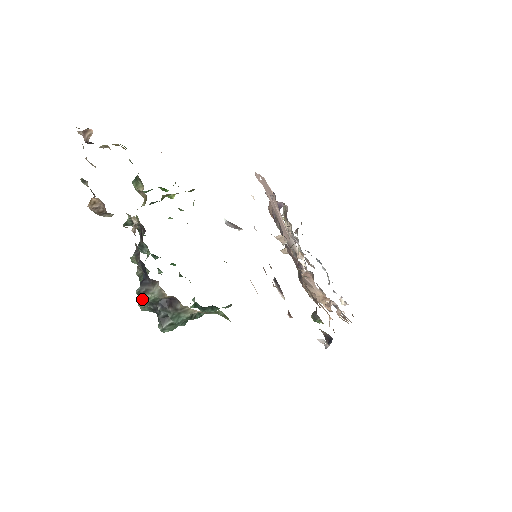
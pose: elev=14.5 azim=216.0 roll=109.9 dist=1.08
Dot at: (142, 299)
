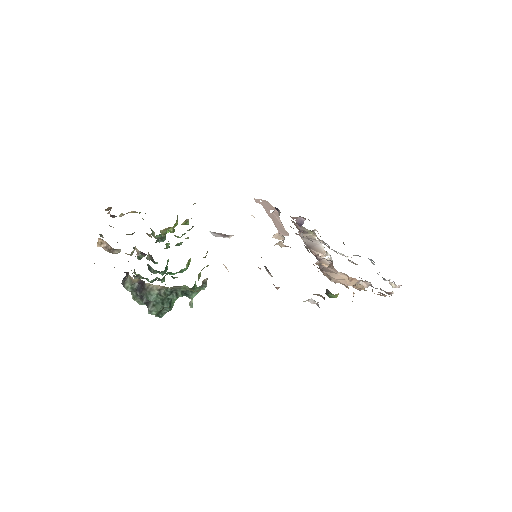
Dot at: (132, 293)
